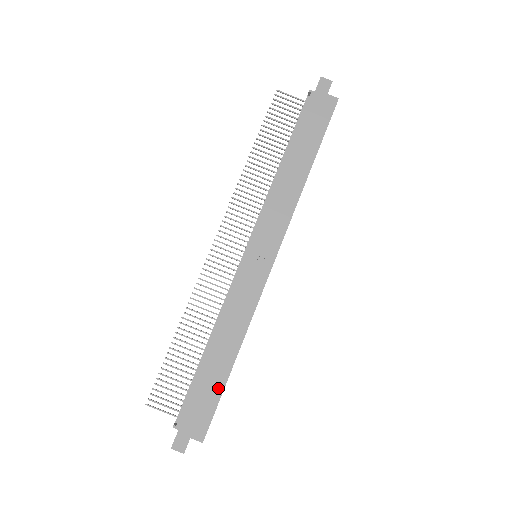
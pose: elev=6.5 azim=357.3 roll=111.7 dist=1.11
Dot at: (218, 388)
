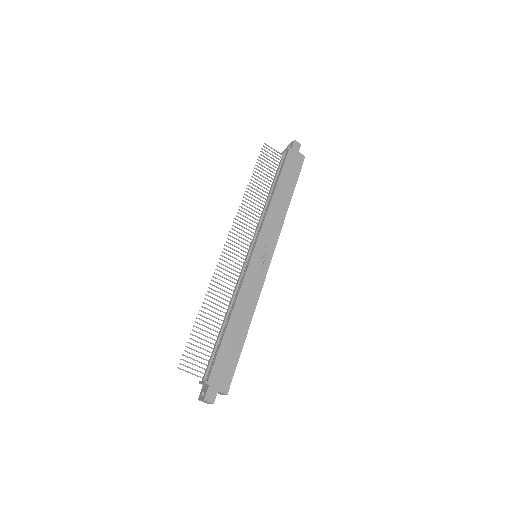
Dot at: (237, 351)
